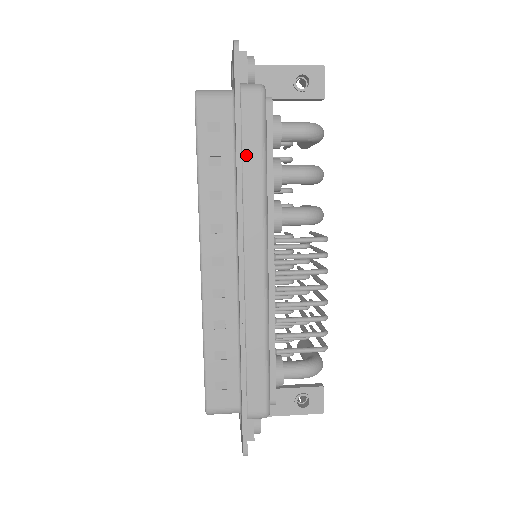
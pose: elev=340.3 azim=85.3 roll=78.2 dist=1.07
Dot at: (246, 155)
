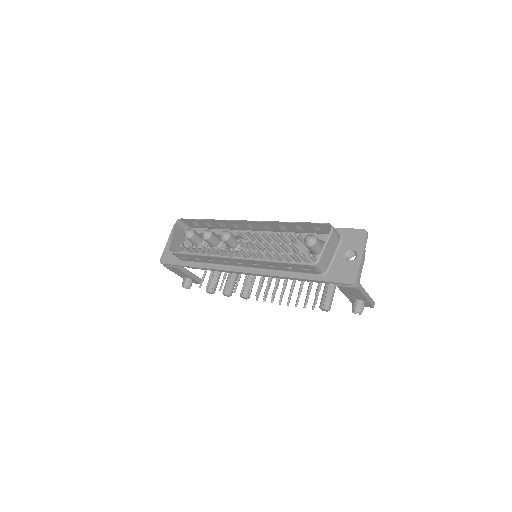
Dot at: occluded
